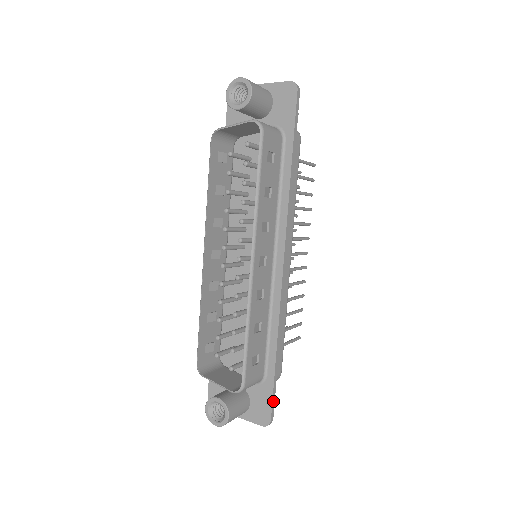
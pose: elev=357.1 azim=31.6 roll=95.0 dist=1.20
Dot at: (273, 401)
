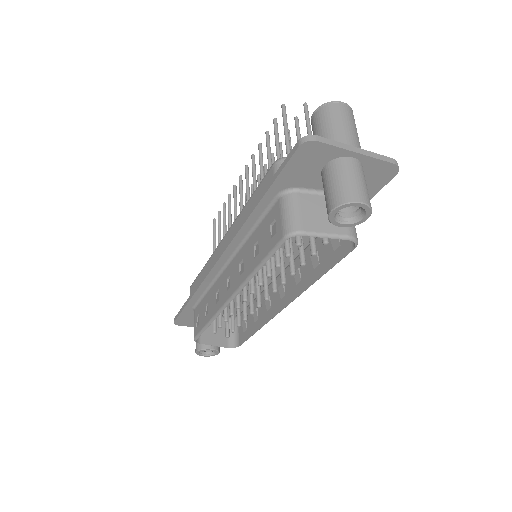
Dot at: occluded
